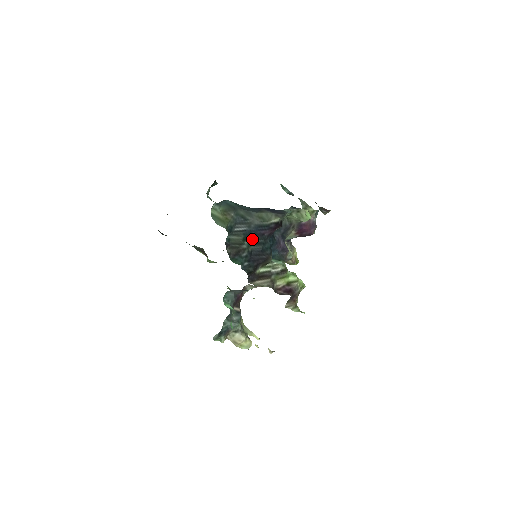
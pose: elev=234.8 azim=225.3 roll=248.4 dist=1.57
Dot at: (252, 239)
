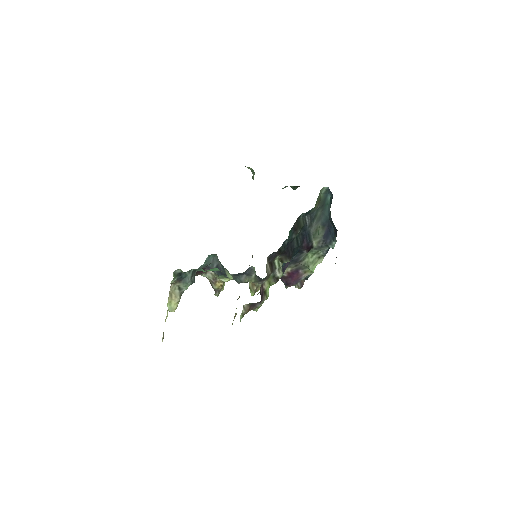
Dot at: (300, 235)
